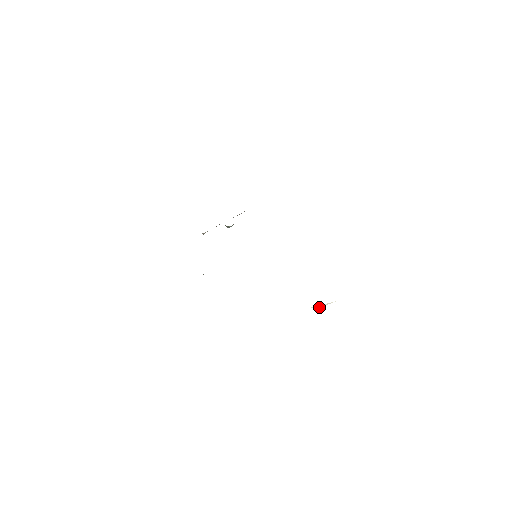
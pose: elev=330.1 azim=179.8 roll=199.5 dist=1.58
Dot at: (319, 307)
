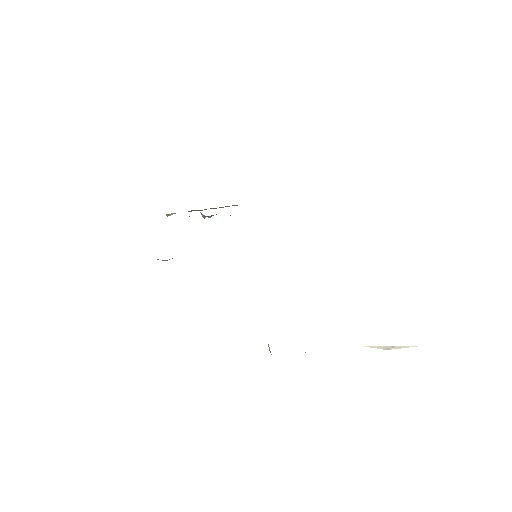
Dot at: (386, 349)
